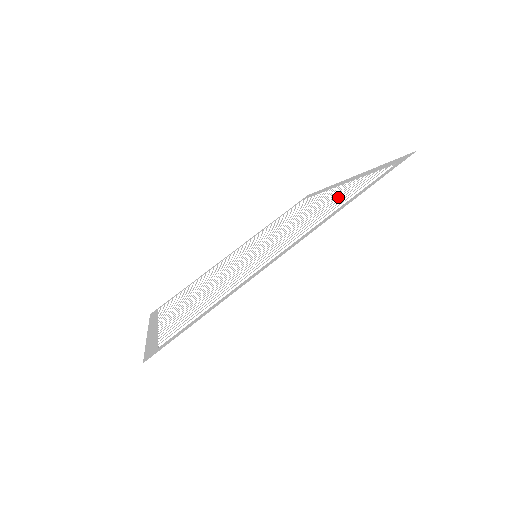
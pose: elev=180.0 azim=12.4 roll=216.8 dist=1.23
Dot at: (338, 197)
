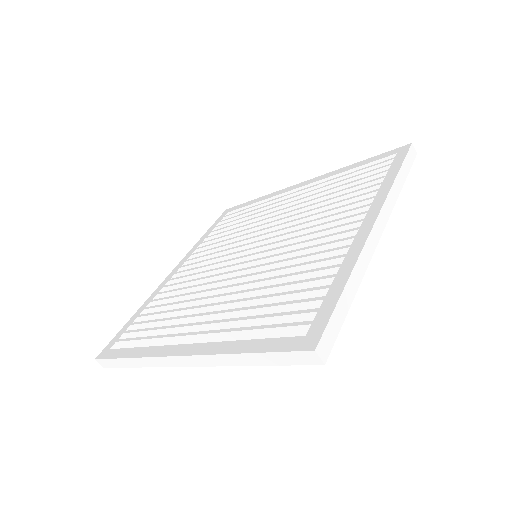
Dot at: (295, 284)
